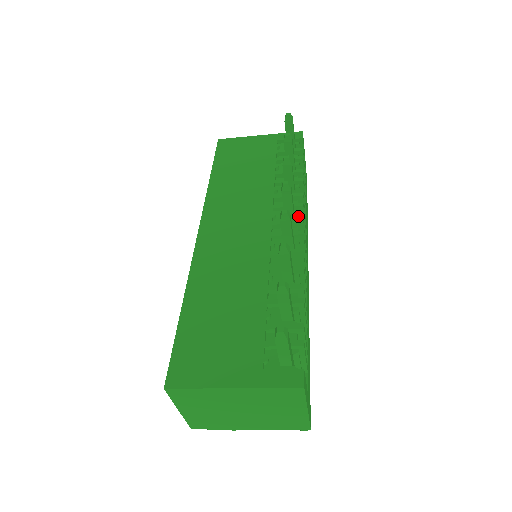
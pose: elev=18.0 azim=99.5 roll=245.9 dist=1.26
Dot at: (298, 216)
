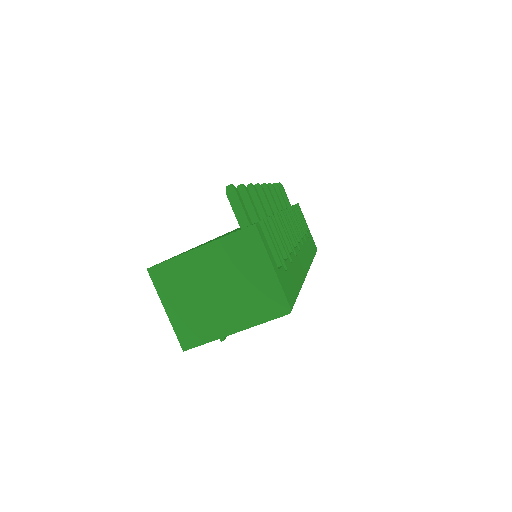
Dot at: occluded
